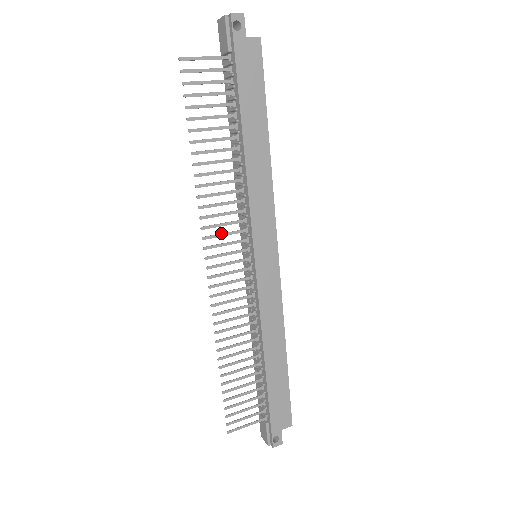
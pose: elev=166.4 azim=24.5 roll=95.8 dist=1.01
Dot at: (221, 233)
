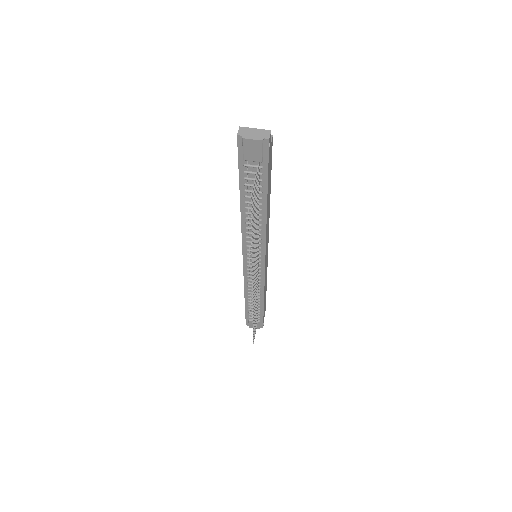
Dot at: occluded
